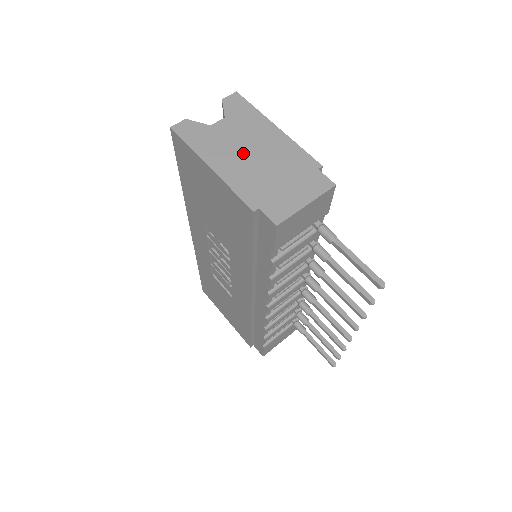
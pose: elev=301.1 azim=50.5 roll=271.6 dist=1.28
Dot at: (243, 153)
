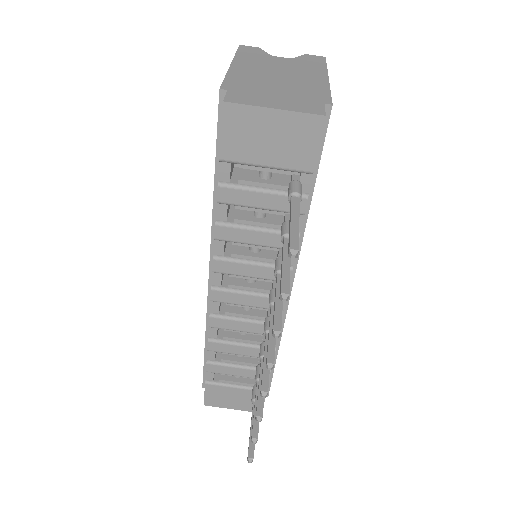
Dot at: (272, 71)
